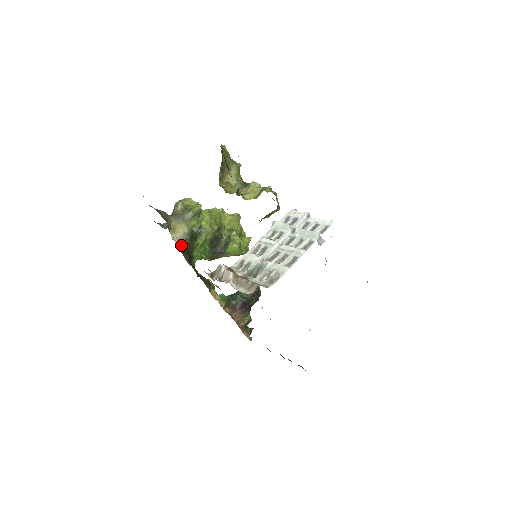
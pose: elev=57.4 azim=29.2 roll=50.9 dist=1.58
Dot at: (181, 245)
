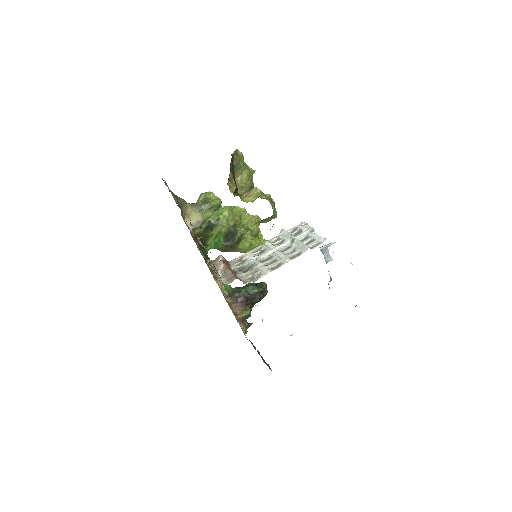
Dot at: (196, 231)
